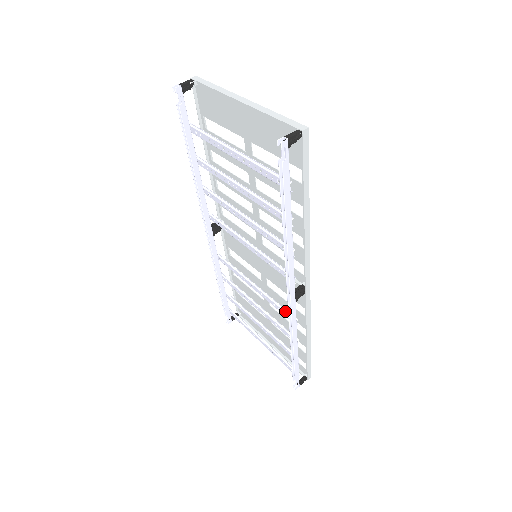
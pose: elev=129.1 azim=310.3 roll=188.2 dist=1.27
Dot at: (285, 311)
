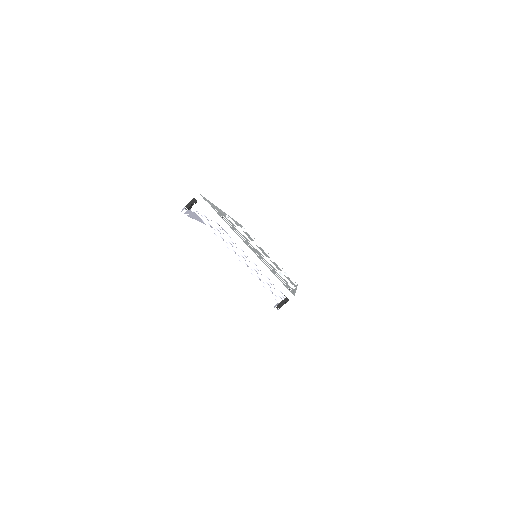
Dot at: occluded
